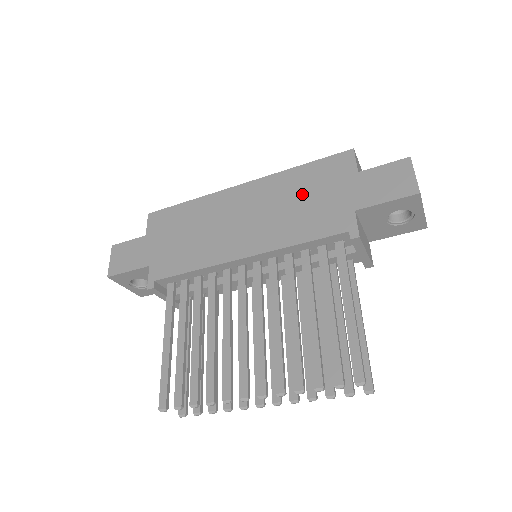
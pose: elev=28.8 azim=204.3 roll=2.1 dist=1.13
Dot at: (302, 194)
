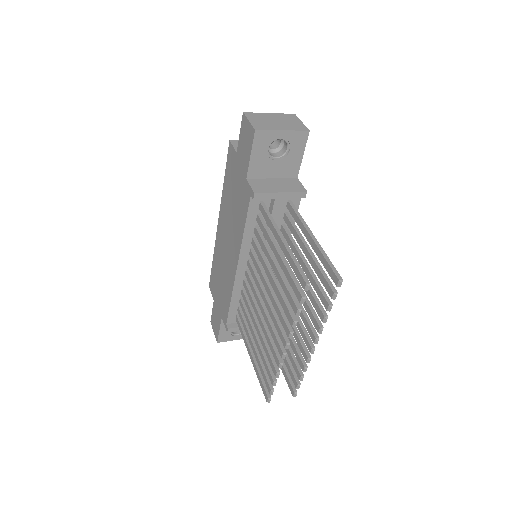
Dot at: (231, 198)
